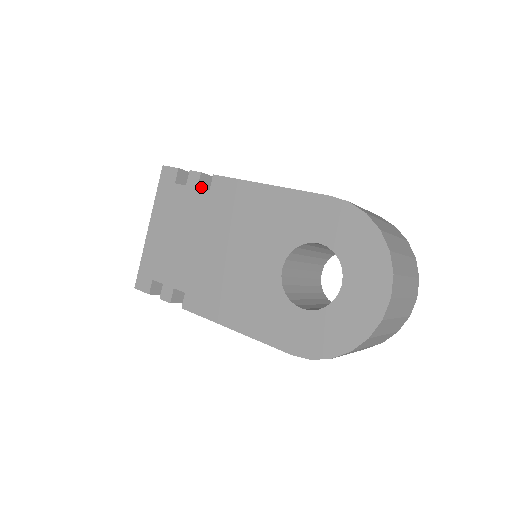
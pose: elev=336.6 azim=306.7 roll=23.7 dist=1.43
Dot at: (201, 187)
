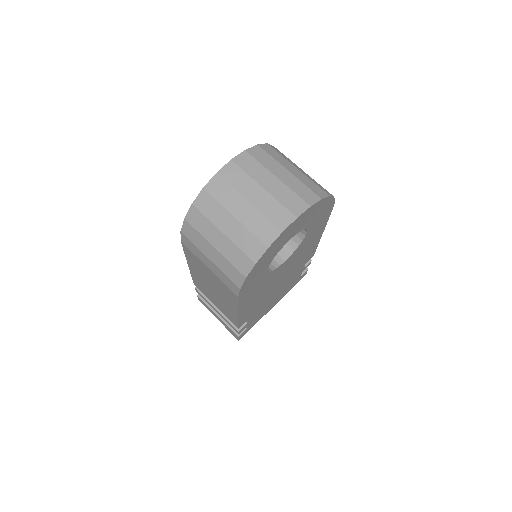
Dot at: occluded
